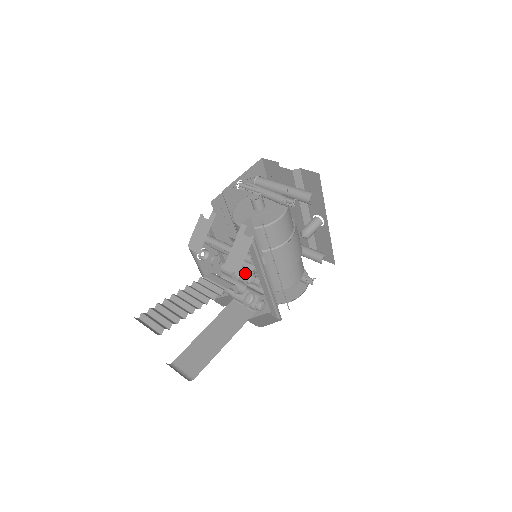
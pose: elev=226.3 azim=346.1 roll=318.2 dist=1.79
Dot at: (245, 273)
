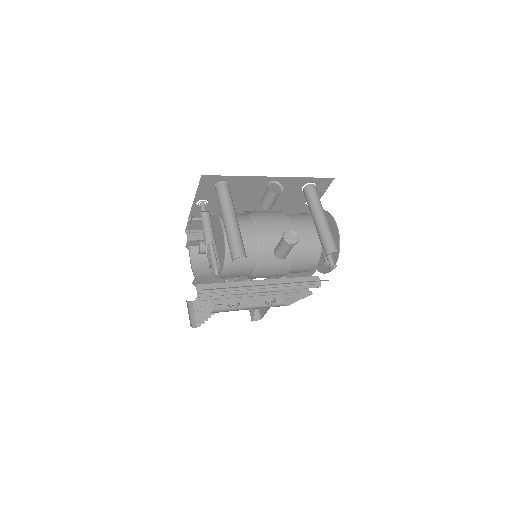
Dot at: occluded
